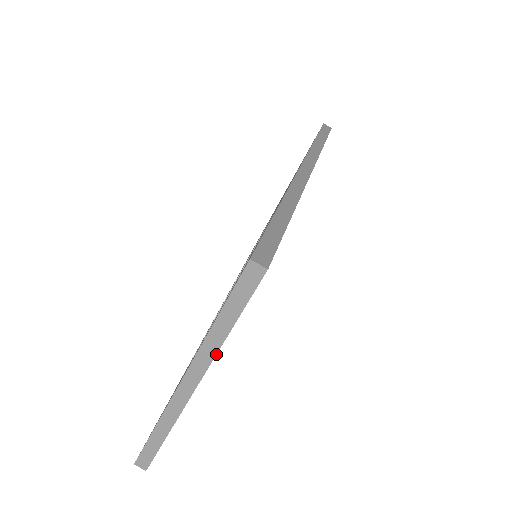
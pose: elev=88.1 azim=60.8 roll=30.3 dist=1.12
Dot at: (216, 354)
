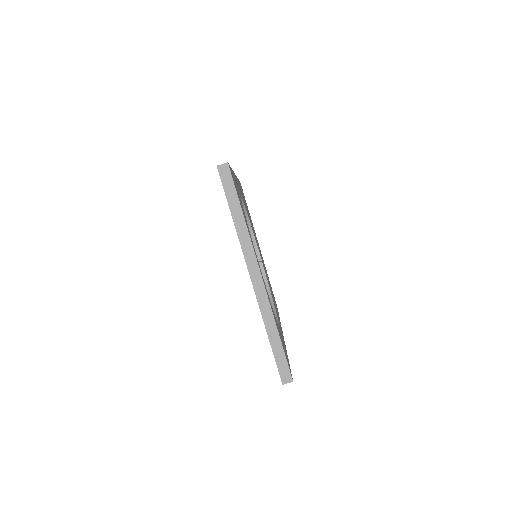
Dot at: (250, 237)
